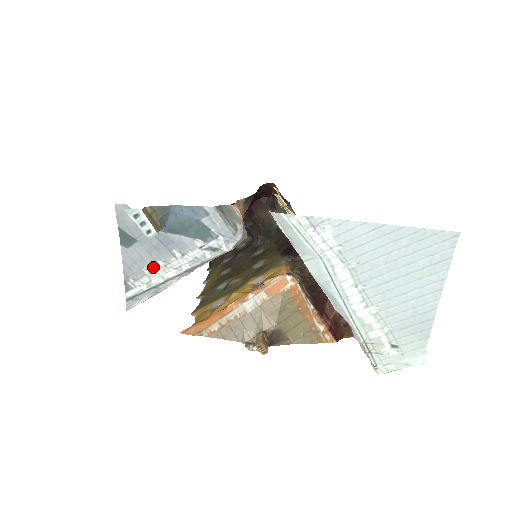
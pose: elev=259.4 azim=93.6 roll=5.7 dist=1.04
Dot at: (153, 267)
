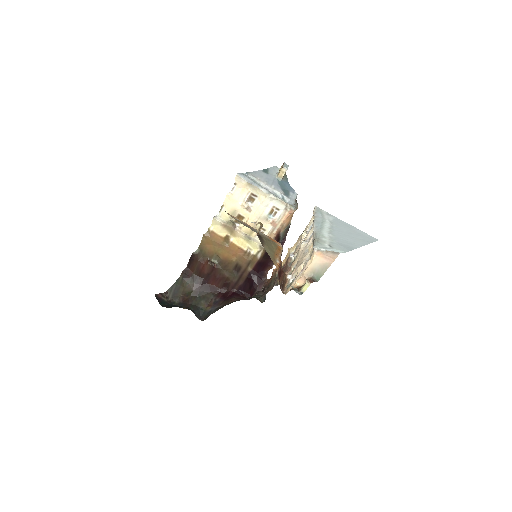
Dot at: (261, 181)
